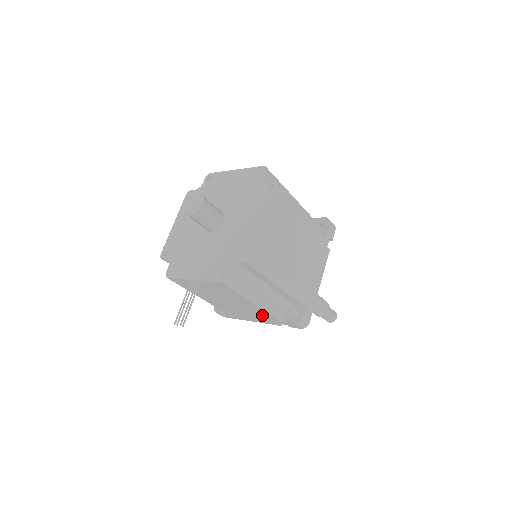
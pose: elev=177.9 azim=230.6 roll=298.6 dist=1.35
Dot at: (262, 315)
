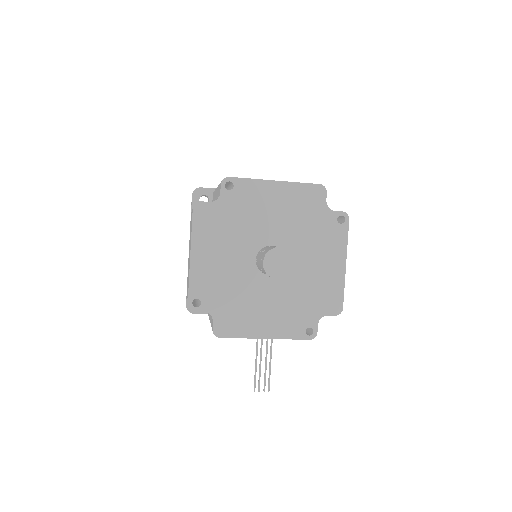
Dot at: occluded
